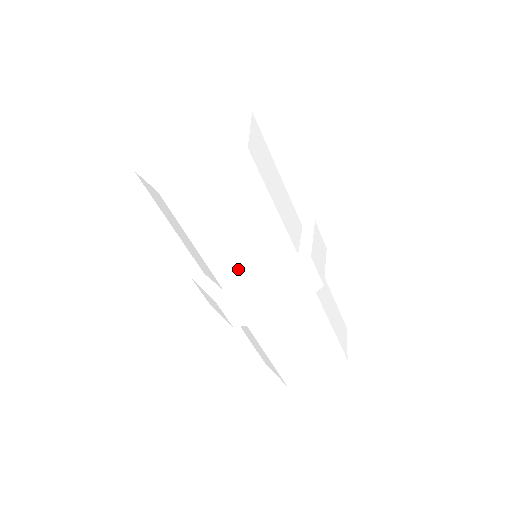
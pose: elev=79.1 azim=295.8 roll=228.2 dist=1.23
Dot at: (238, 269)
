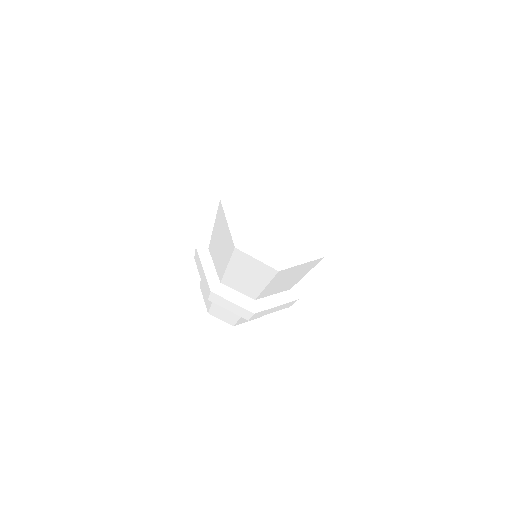
Dot at: (245, 288)
